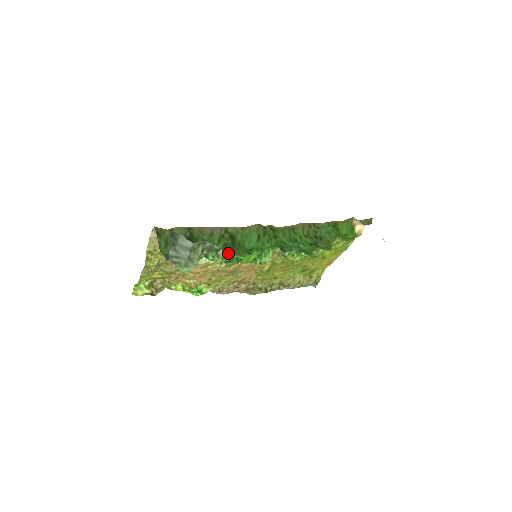
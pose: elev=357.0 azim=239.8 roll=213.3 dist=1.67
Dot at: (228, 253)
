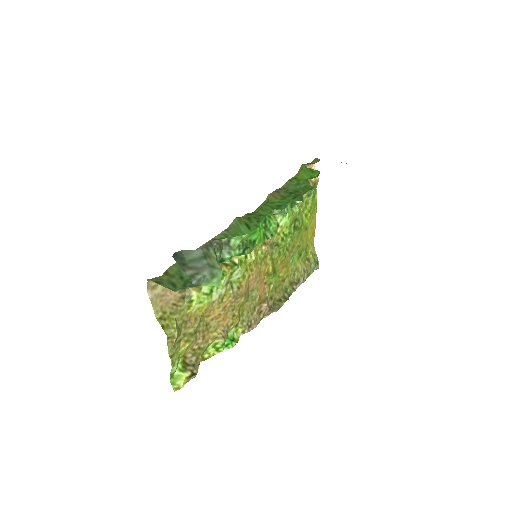
Dot at: (239, 237)
